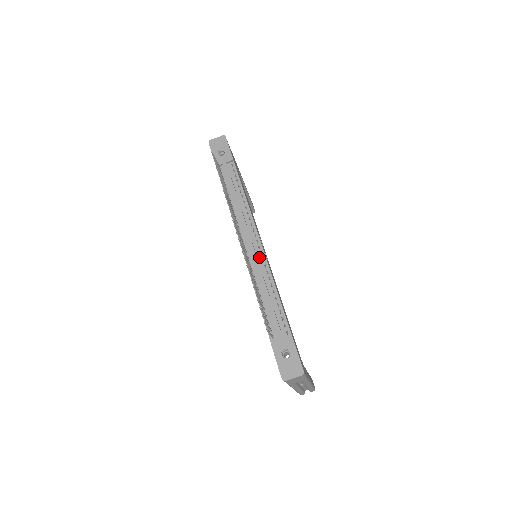
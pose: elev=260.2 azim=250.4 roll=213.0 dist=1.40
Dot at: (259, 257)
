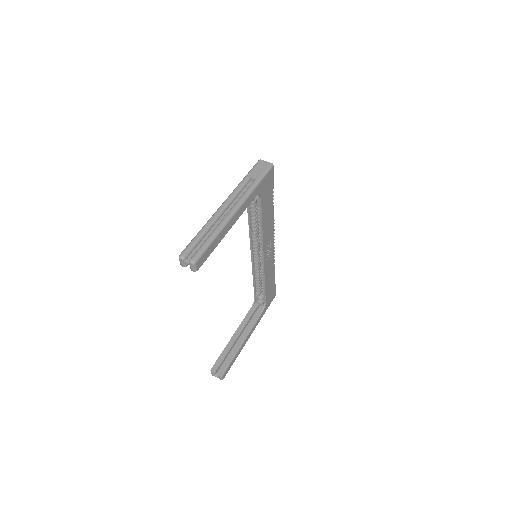
Dot at: occluded
